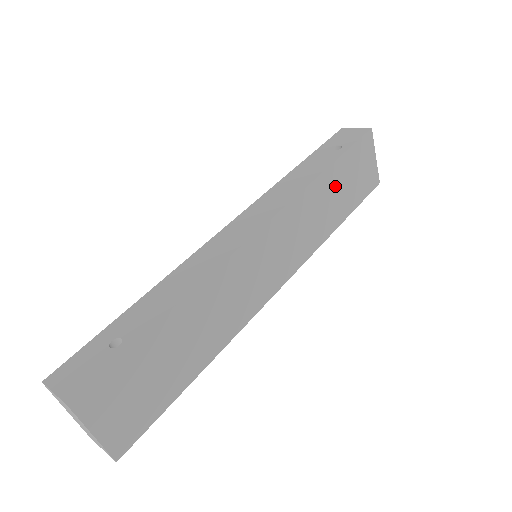
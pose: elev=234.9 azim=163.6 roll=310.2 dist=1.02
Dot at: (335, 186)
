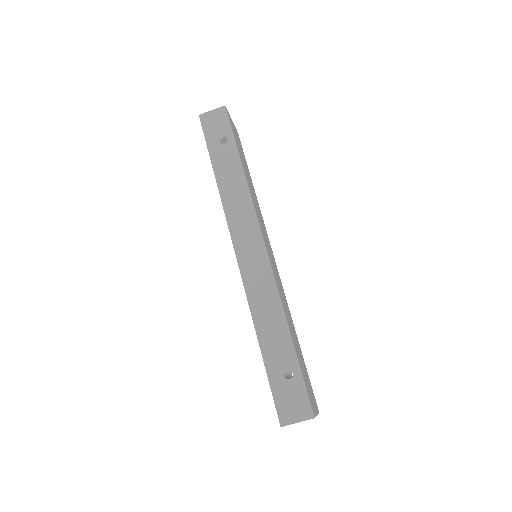
Dot at: (245, 169)
